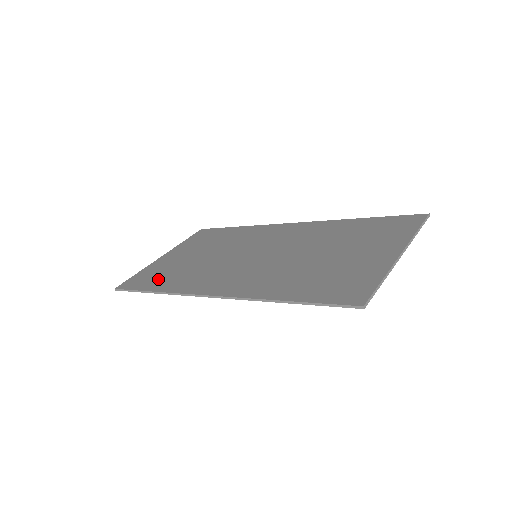
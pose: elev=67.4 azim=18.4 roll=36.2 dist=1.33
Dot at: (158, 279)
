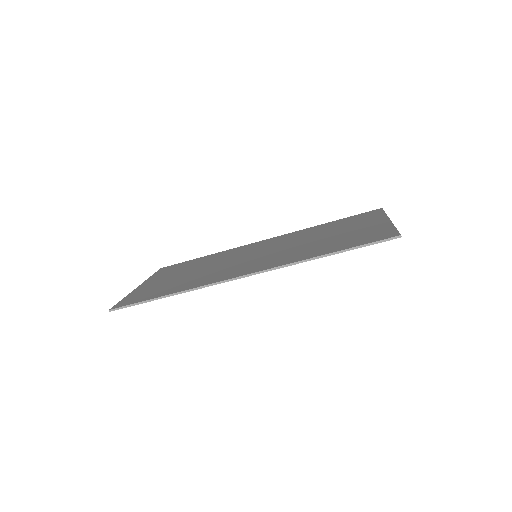
Dot at: (161, 290)
